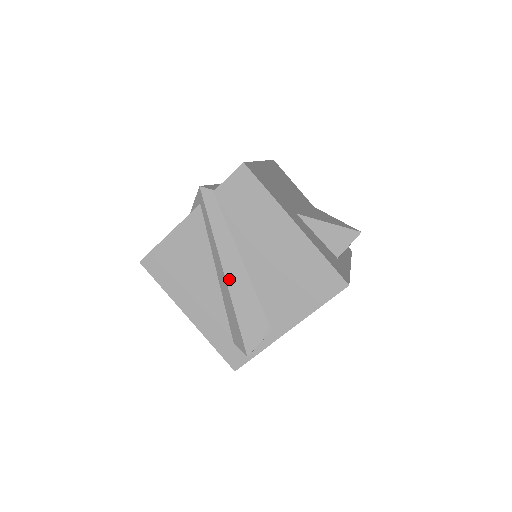
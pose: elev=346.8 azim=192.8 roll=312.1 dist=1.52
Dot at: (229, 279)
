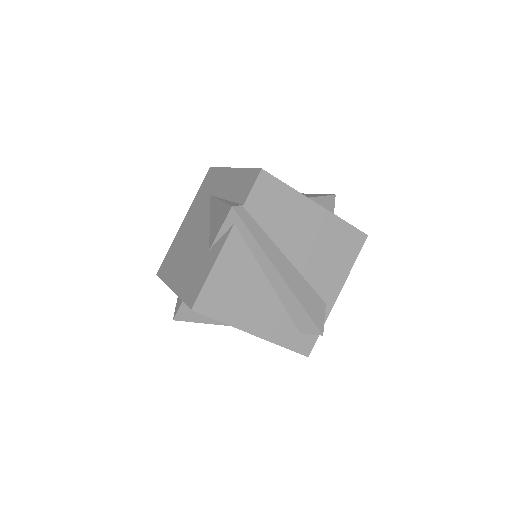
Dot at: (286, 278)
